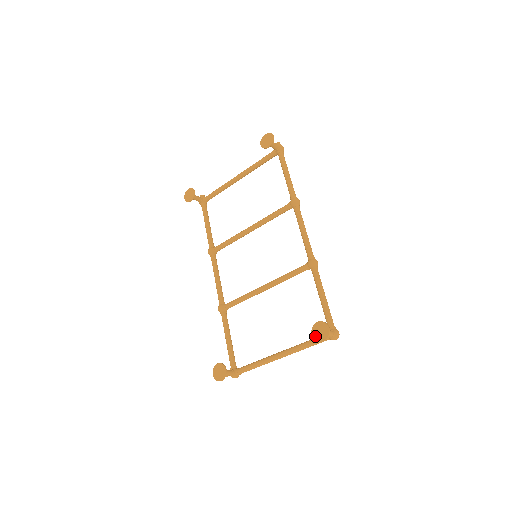
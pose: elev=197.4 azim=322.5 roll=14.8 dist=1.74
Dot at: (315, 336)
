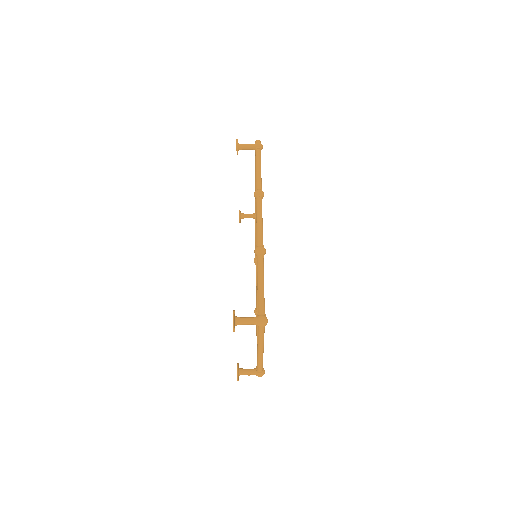
Dot at: occluded
